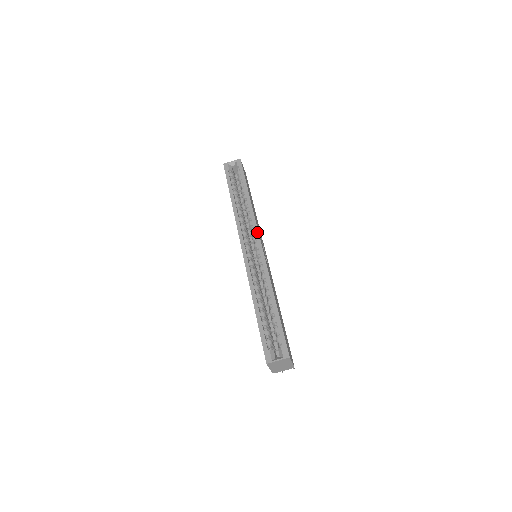
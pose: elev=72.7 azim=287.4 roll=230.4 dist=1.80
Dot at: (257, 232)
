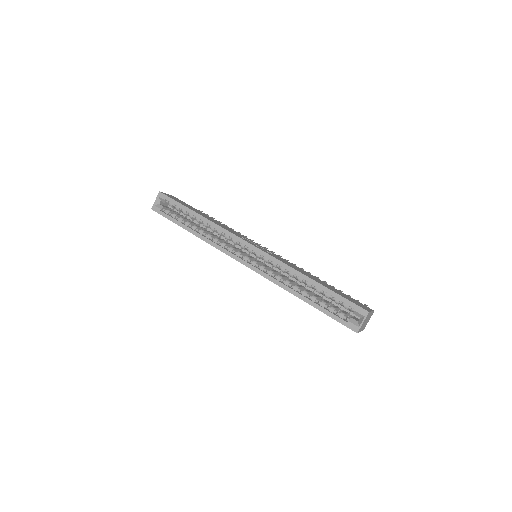
Dot at: (240, 239)
